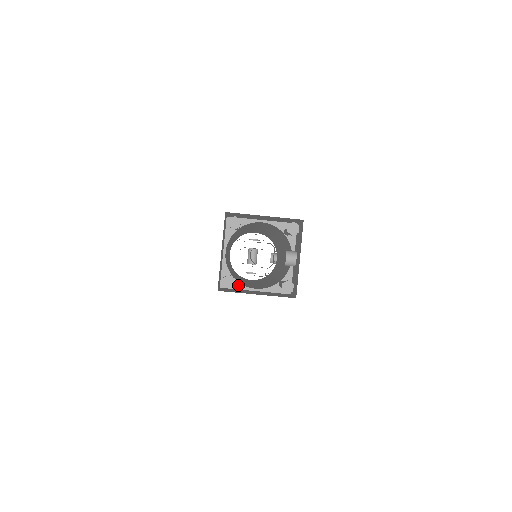
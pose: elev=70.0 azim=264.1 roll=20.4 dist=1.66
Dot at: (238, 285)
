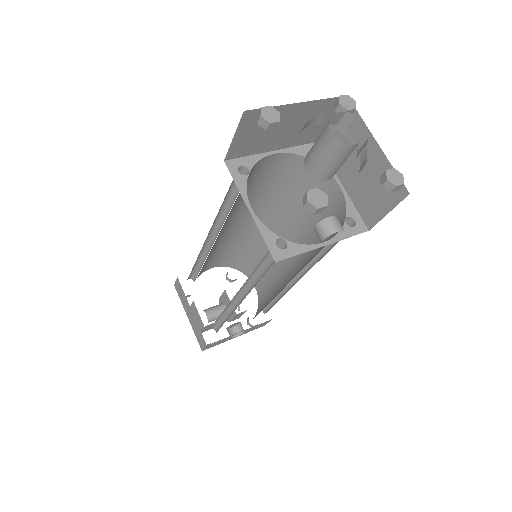
Dot at: (242, 183)
